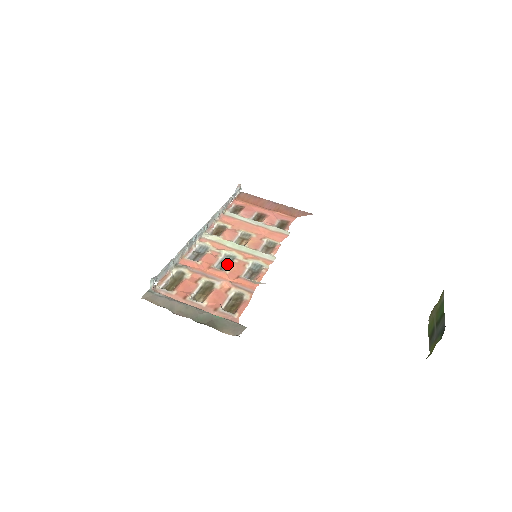
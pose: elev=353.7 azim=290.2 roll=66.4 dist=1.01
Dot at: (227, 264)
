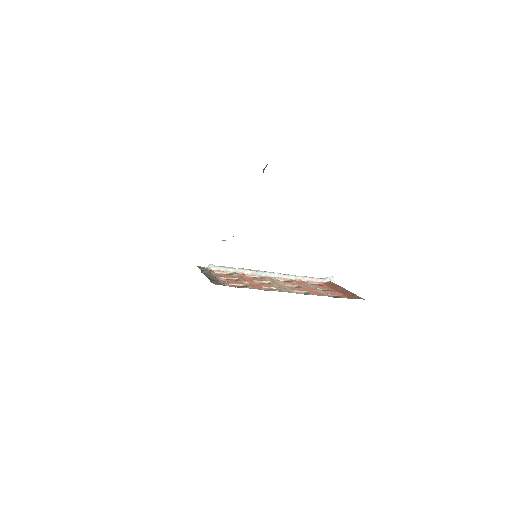
Dot at: occluded
